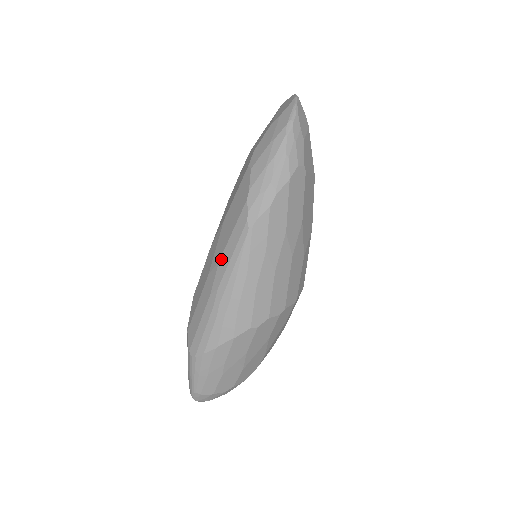
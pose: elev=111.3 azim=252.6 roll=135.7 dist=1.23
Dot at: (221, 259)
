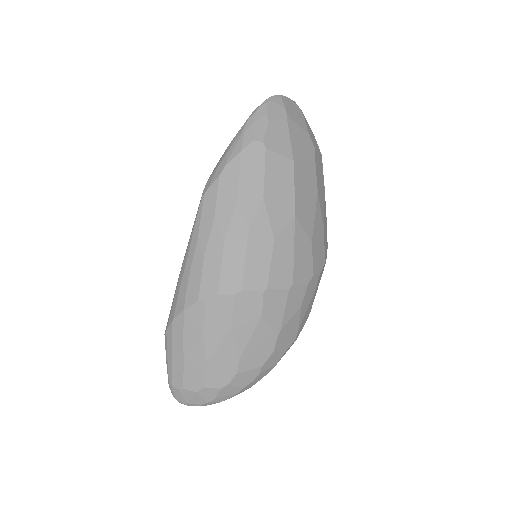
Dot at: occluded
